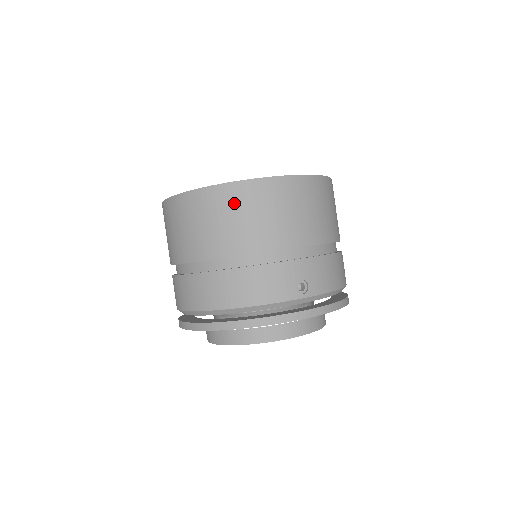
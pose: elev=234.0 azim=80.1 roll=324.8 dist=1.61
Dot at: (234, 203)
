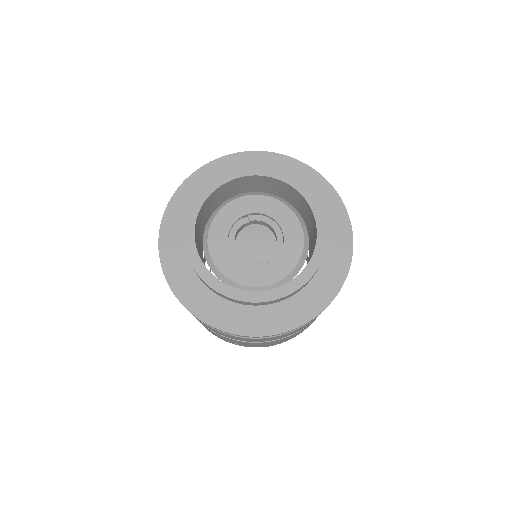
Dot at: occluded
